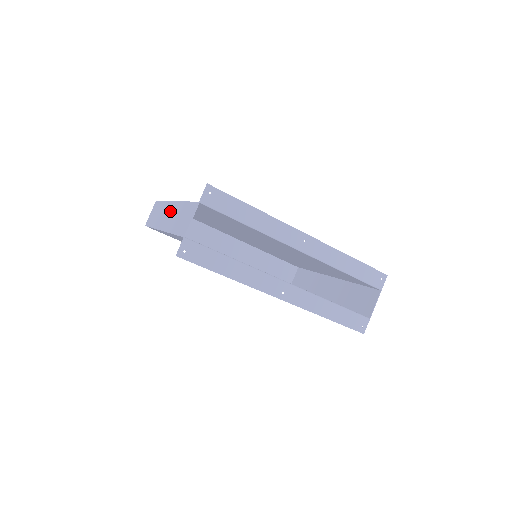
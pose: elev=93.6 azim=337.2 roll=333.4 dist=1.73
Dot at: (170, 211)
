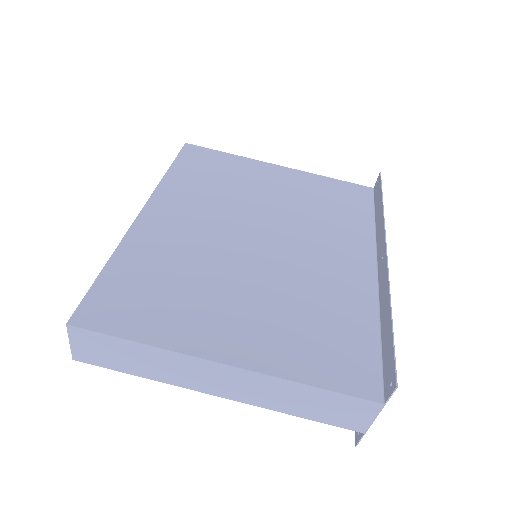
Dot at: (230, 379)
